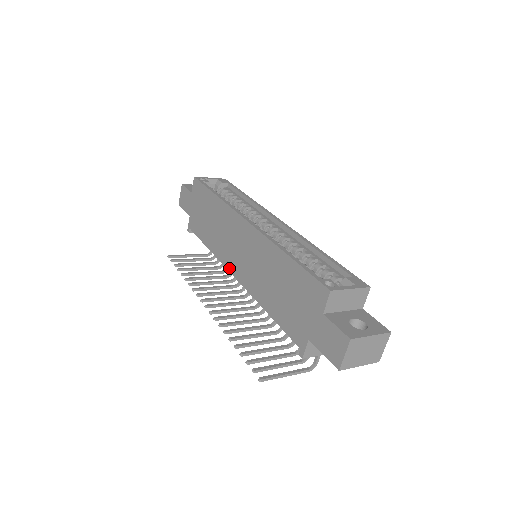
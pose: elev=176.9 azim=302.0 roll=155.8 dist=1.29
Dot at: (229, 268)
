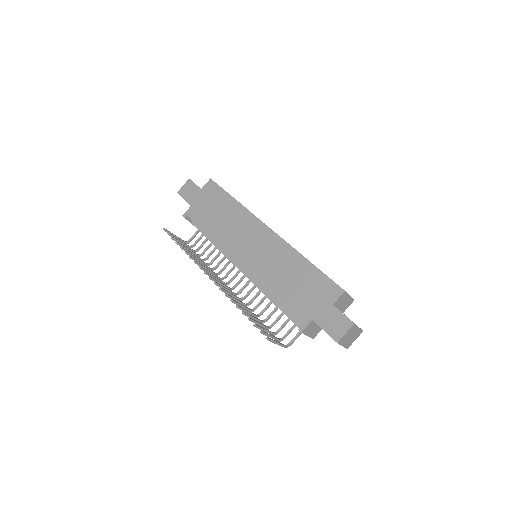
Dot at: (233, 256)
